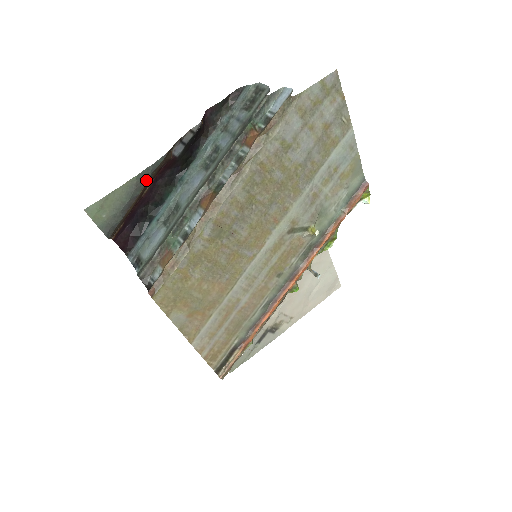
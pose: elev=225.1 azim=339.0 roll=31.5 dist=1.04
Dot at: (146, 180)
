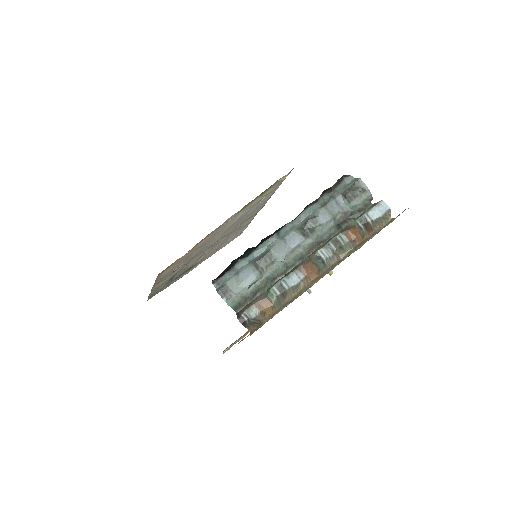
Dot at: occluded
